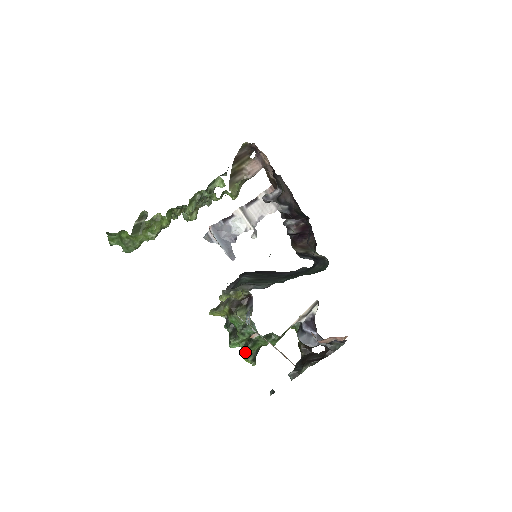
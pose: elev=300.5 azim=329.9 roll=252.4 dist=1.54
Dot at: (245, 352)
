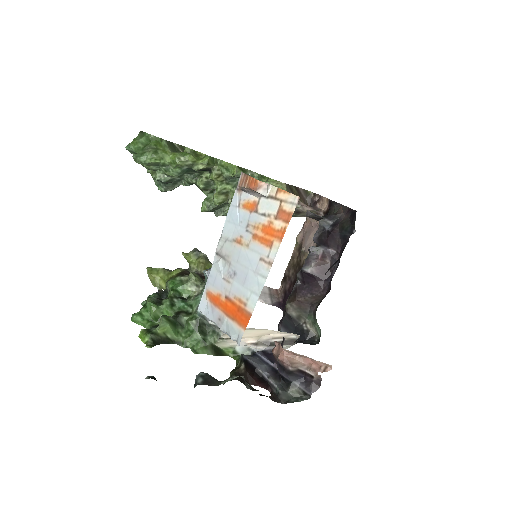
Dot at: (151, 328)
